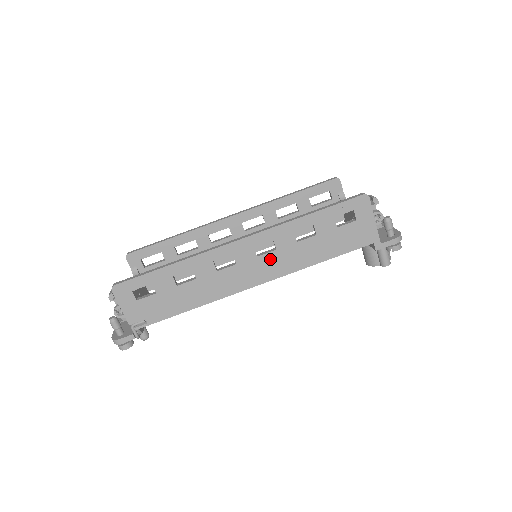
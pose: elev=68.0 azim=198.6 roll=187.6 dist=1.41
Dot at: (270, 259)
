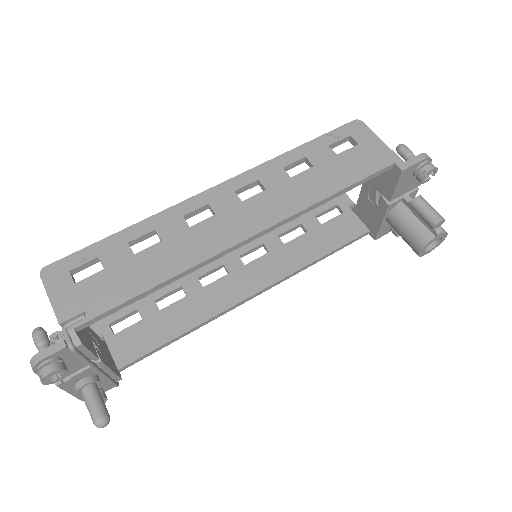
Dot at: (260, 202)
